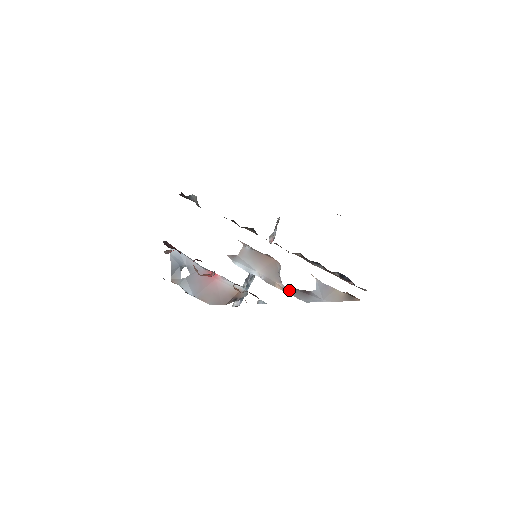
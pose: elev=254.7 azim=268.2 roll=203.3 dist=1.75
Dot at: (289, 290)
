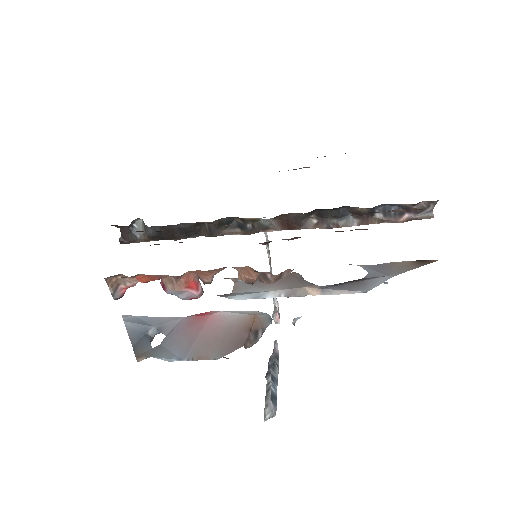
Dot at: (331, 288)
